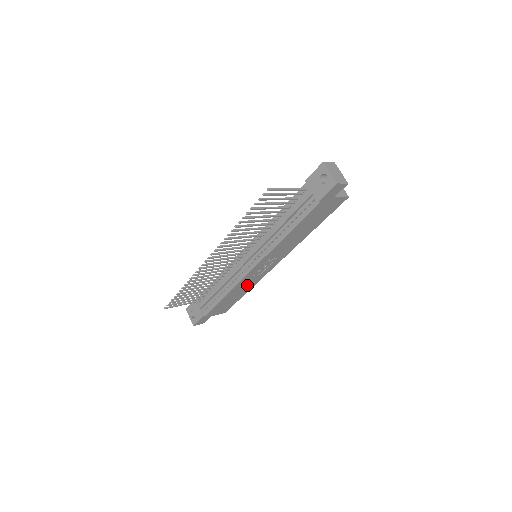
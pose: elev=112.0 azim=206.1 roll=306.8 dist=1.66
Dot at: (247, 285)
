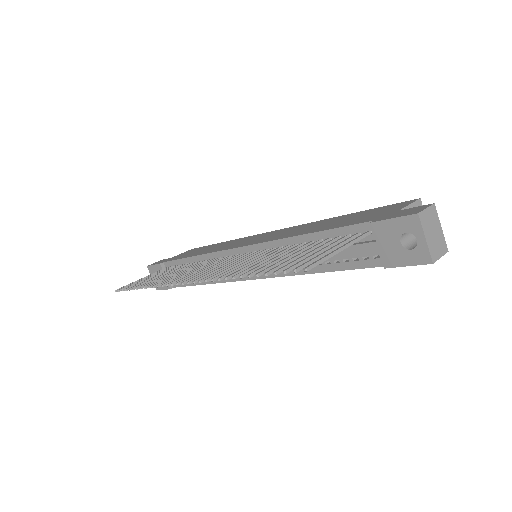
Dot at: occluded
